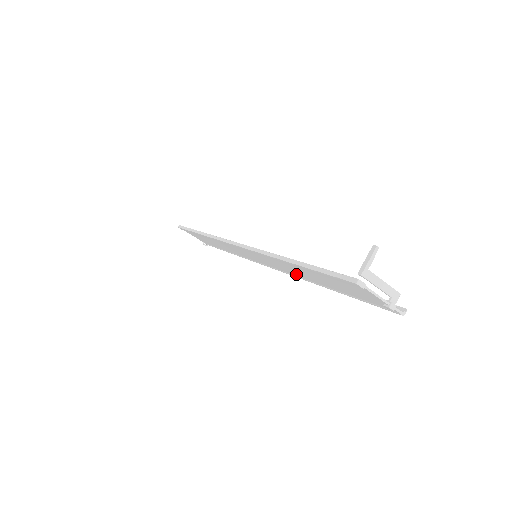
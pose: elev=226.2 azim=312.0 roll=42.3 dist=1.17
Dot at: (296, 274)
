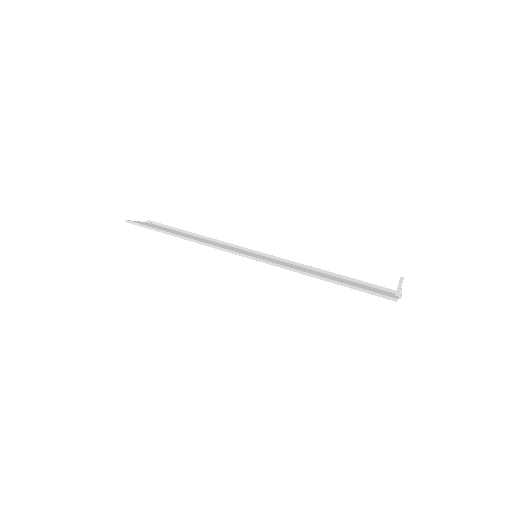
Dot at: occluded
